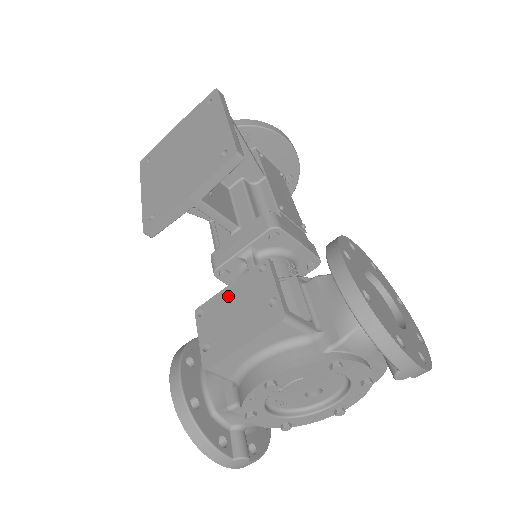
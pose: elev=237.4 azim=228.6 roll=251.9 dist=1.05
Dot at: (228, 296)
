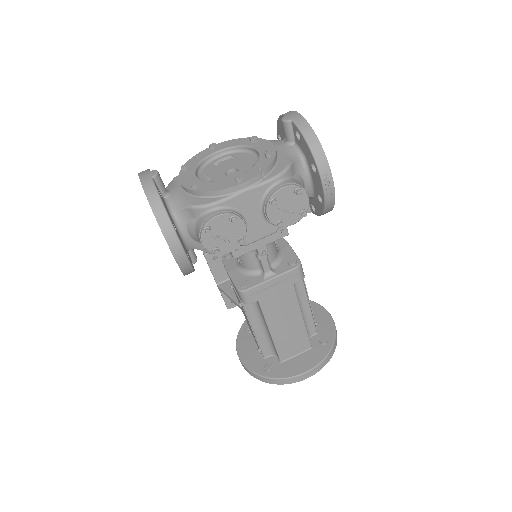
Dot at: occluded
